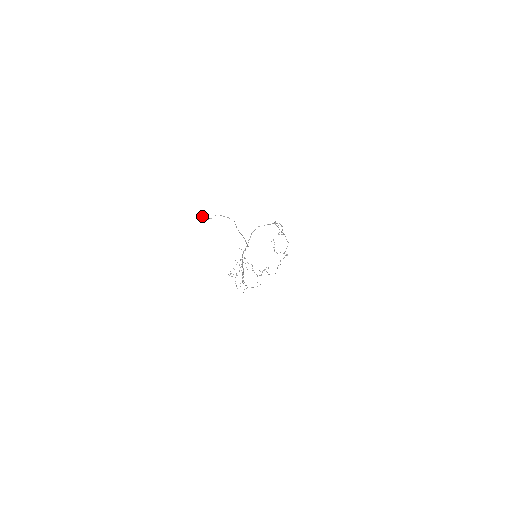
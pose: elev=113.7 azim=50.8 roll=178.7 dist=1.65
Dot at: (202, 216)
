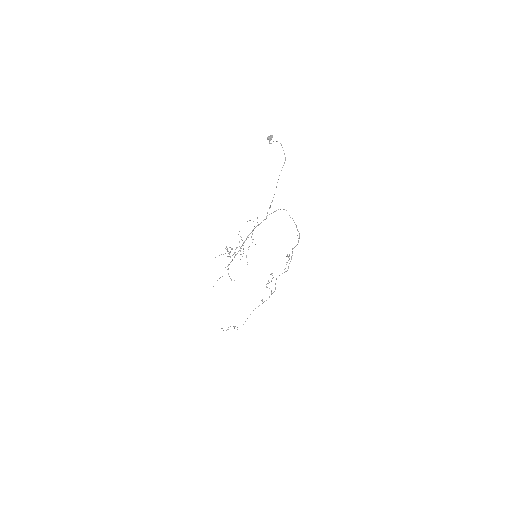
Dot at: (271, 135)
